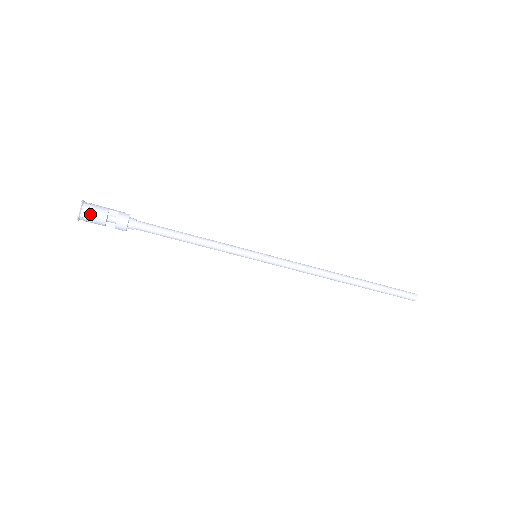
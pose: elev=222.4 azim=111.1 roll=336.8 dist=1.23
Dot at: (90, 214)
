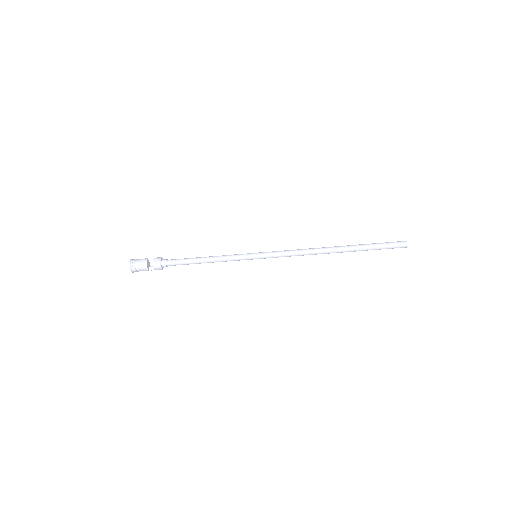
Dot at: (136, 263)
